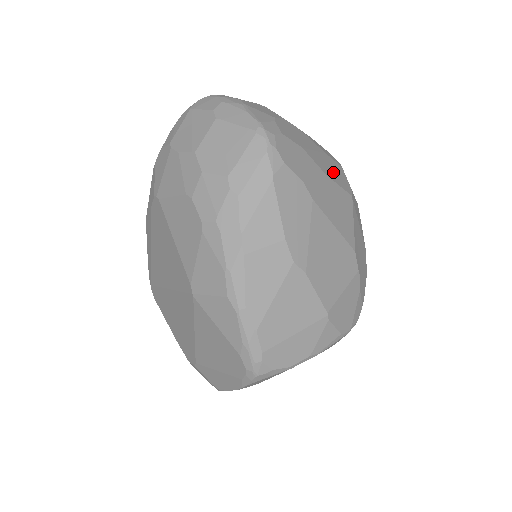
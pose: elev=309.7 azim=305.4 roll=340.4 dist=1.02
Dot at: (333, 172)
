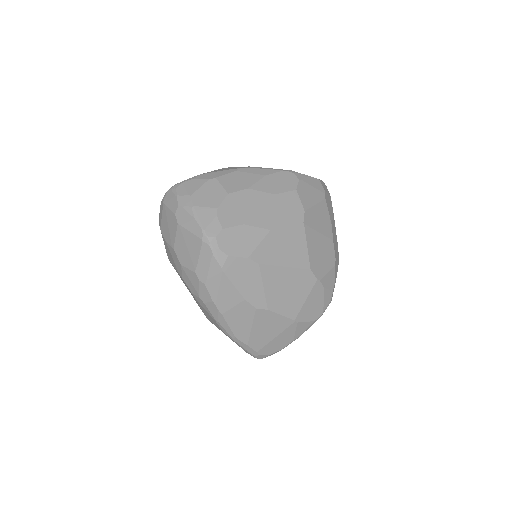
Dot at: (281, 214)
